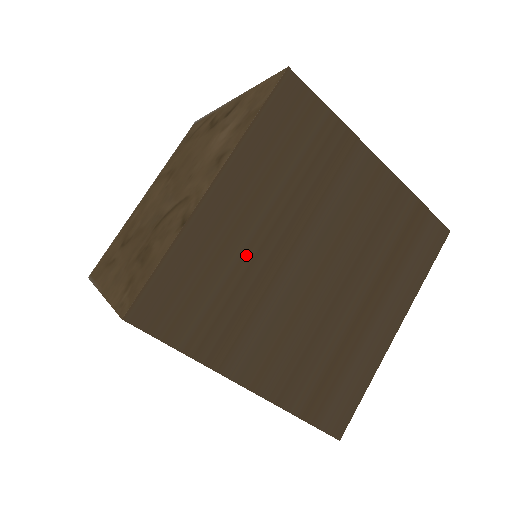
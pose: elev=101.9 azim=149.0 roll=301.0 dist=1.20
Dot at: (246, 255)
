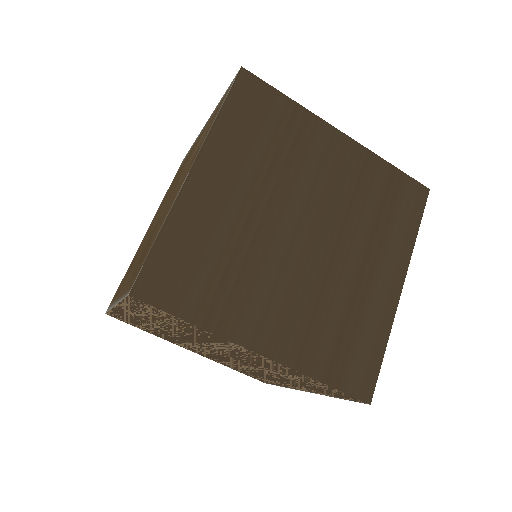
Dot at: (235, 227)
